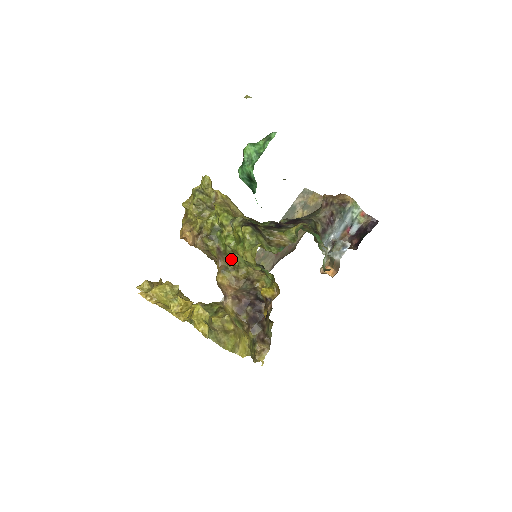
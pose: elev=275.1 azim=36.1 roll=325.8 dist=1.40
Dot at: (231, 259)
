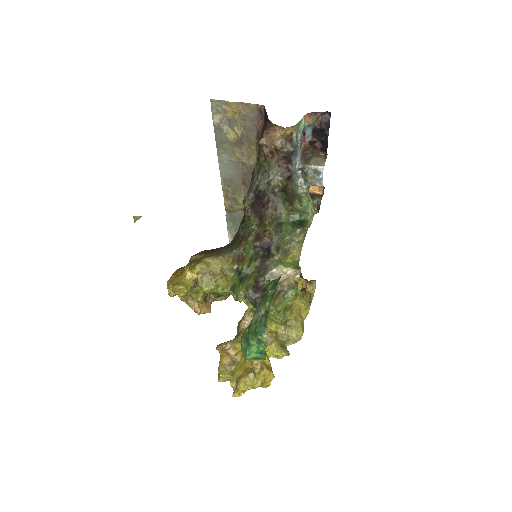
Dot at: occluded
